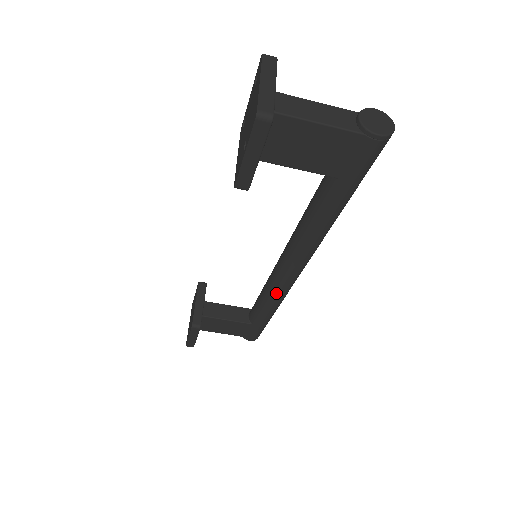
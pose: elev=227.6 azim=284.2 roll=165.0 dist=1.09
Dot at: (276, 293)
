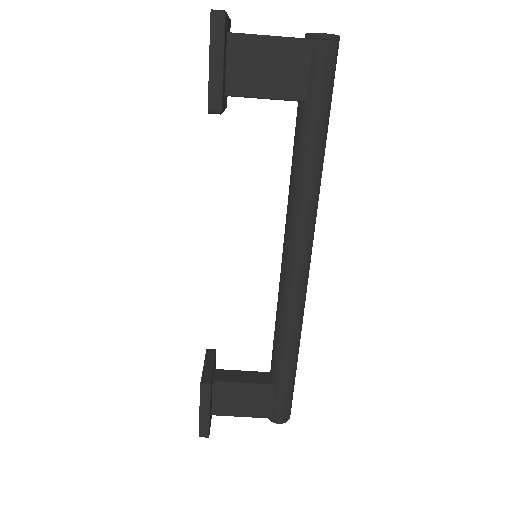
Dot at: (289, 307)
